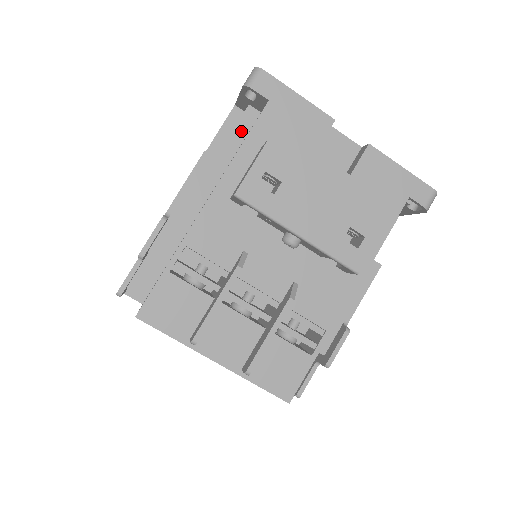
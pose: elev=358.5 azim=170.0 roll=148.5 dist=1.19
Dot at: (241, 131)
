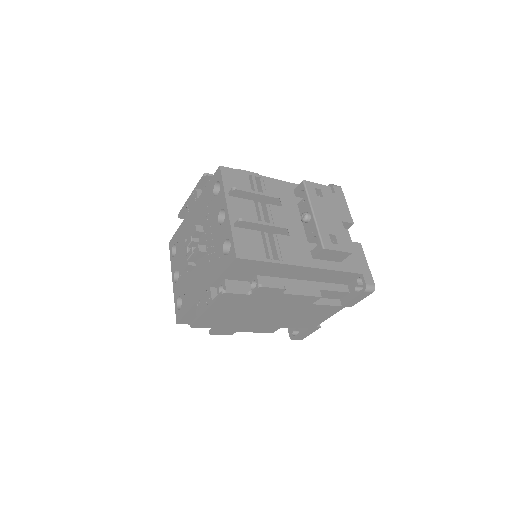
Dot at: occluded
